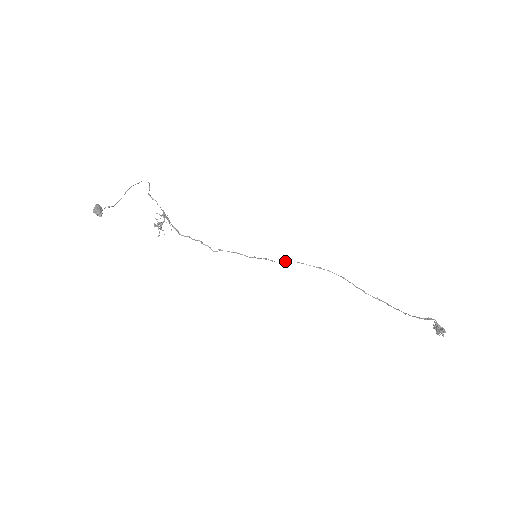
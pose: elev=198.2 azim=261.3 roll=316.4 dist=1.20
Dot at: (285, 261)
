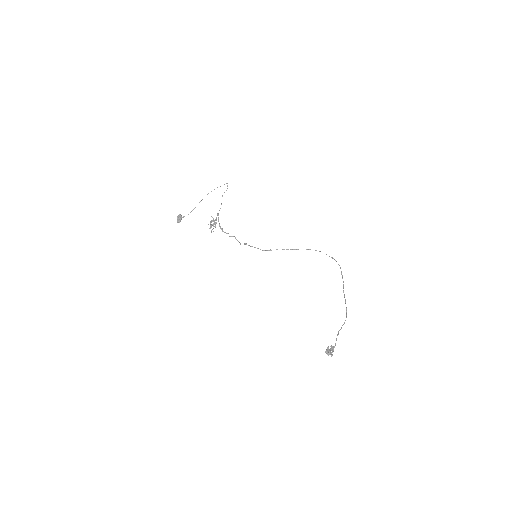
Dot at: (306, 249)
